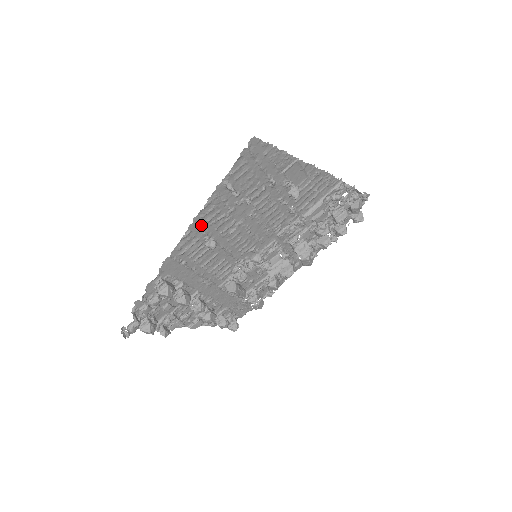
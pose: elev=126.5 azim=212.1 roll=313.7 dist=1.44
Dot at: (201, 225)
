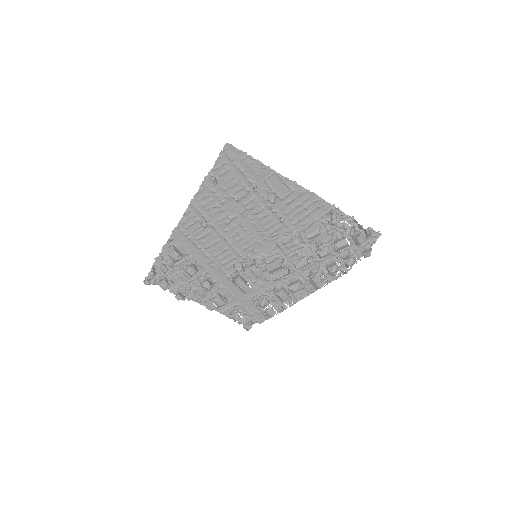
Dot at: (199, 208)
